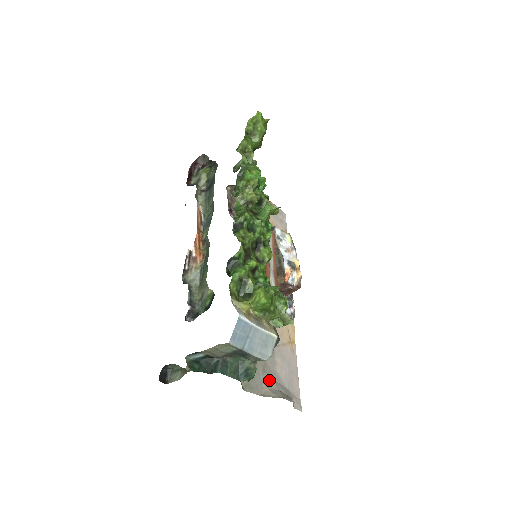
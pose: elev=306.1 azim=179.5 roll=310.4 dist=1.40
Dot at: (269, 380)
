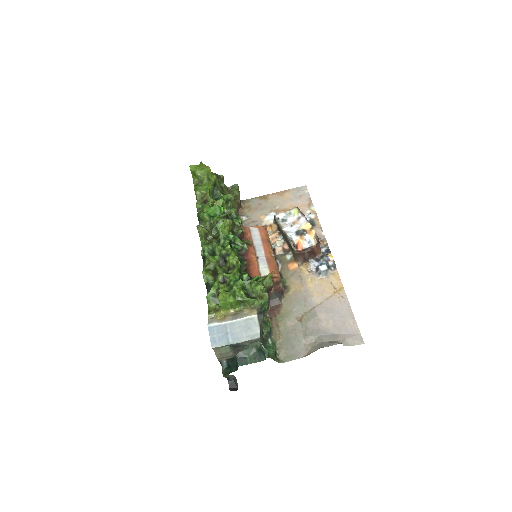
Dot at: (313, 339)
